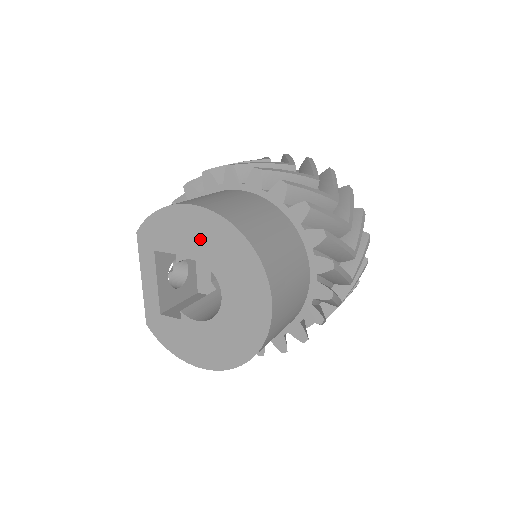
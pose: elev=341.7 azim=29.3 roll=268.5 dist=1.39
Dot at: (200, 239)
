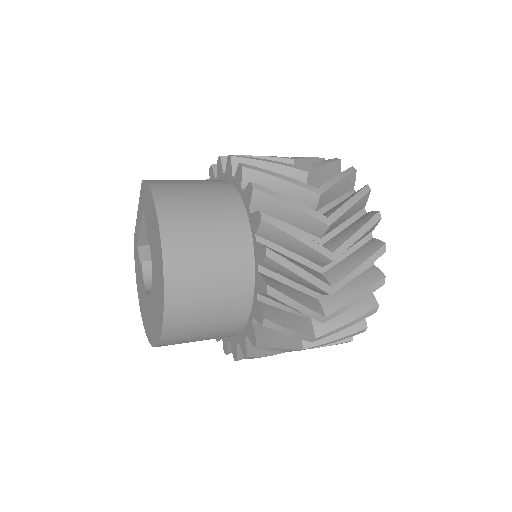
Dot at: (154, 243)
